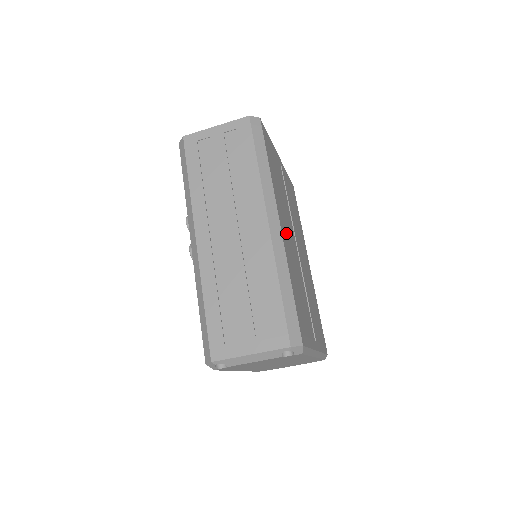
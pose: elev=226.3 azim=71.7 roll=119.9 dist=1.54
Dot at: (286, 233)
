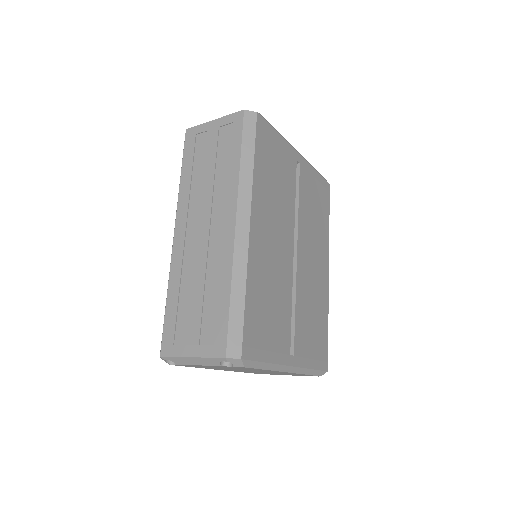
Dot at: (265, 237)
